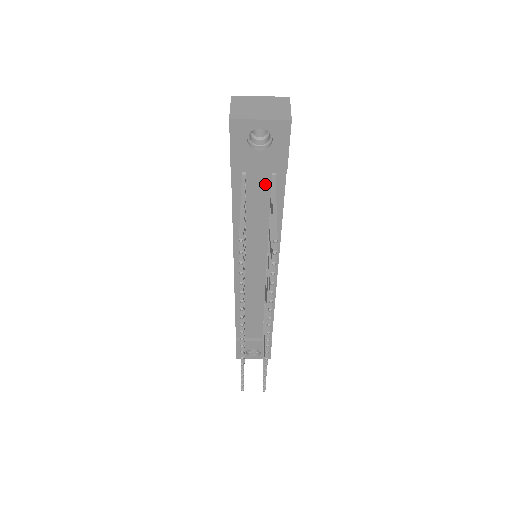
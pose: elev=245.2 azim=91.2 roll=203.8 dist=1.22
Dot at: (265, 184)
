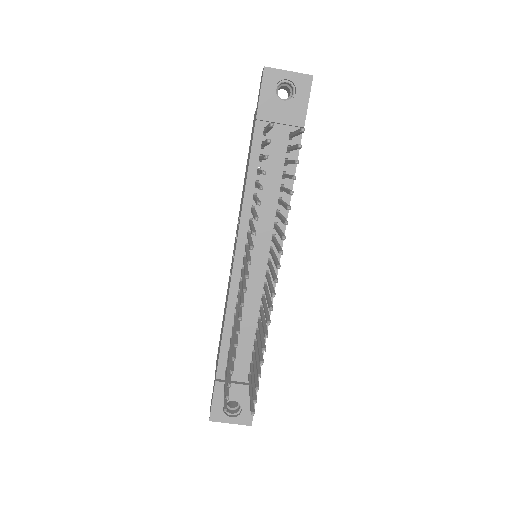
Dot at: (282, 144)
